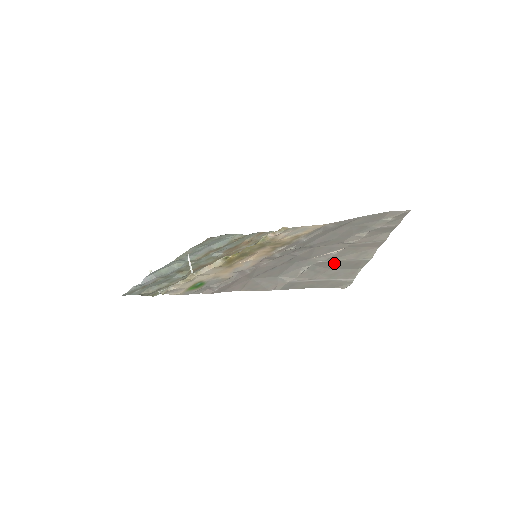
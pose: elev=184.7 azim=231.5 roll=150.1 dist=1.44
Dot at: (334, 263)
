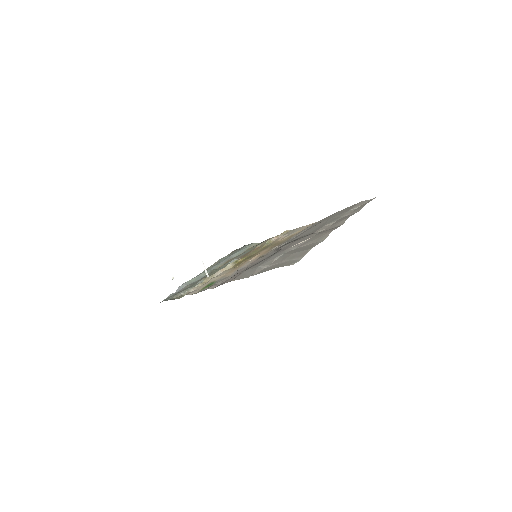
Dot at: (298, 249)
